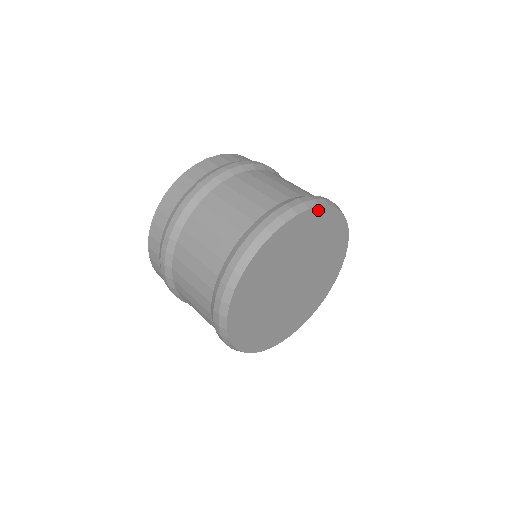
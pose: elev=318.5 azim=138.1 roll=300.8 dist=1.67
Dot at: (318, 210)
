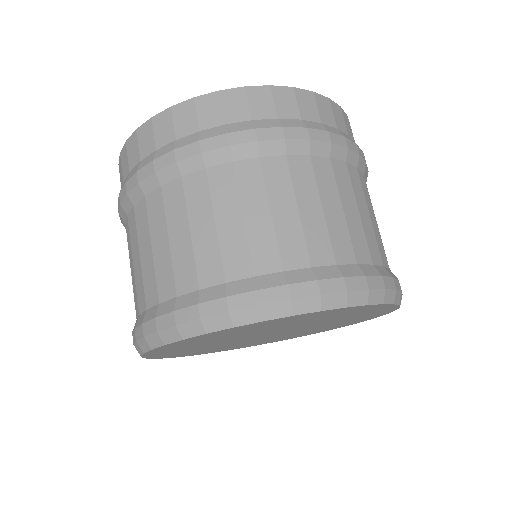
Dot at: (377, 305)
